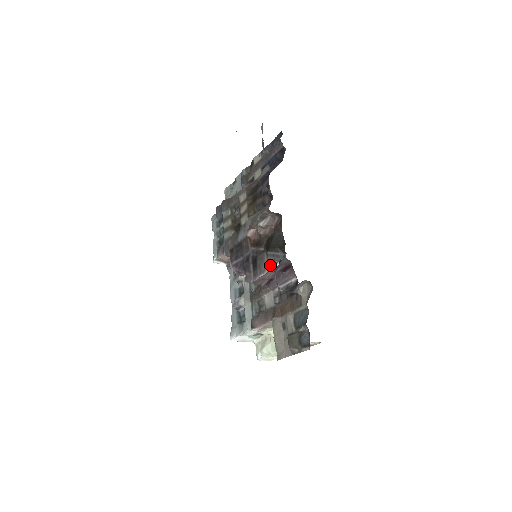
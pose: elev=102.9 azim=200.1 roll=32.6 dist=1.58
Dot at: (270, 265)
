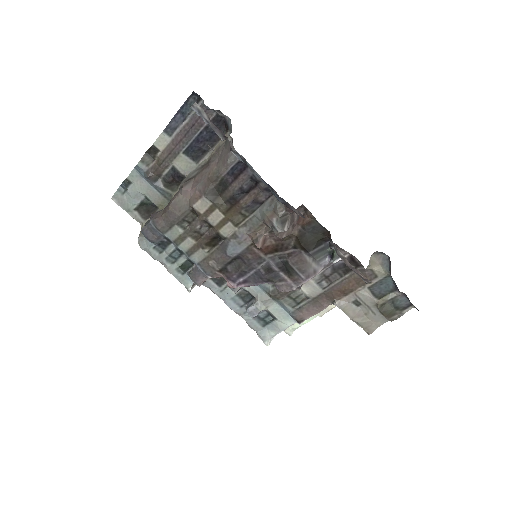
Dot at: (321, 263)
